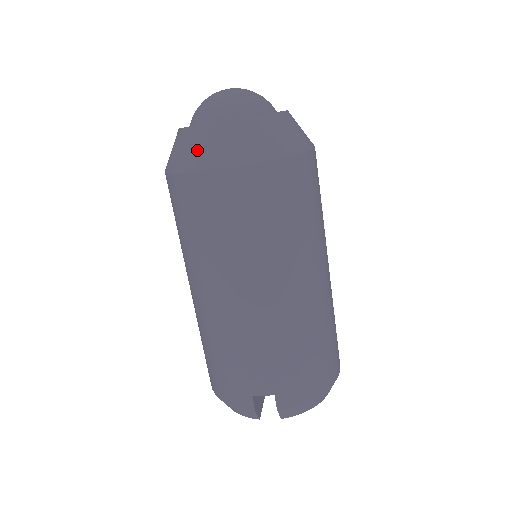
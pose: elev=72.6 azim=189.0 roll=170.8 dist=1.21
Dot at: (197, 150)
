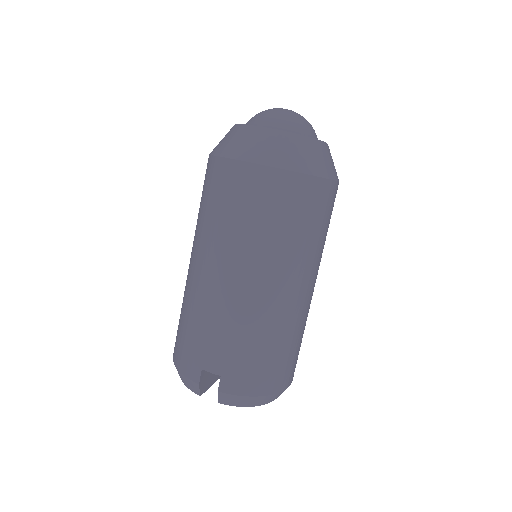
Dot at: (239, 143)
